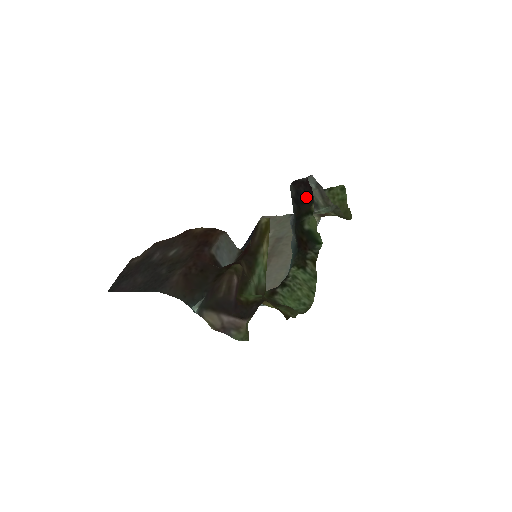
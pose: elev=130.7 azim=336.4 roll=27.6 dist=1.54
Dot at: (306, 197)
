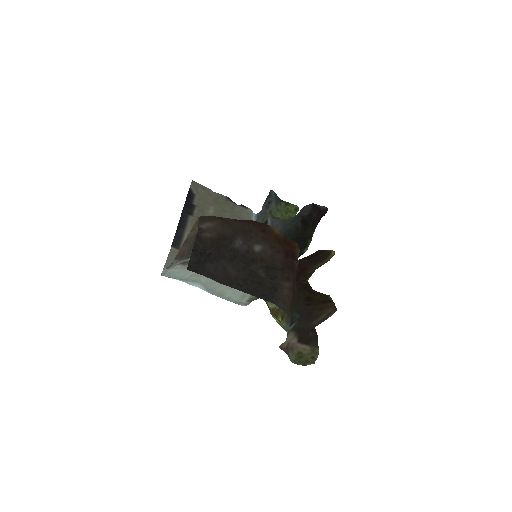
Dot at: (313, 222)
